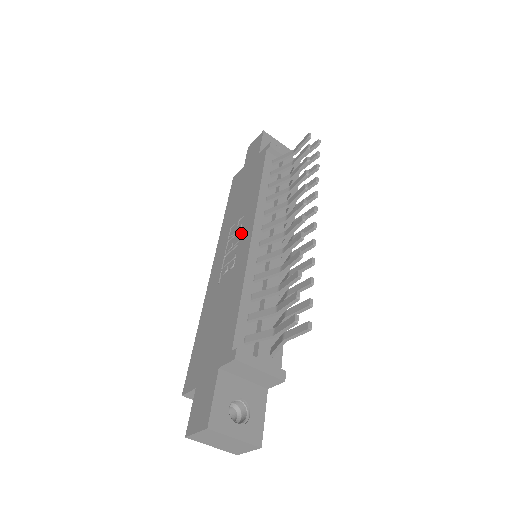
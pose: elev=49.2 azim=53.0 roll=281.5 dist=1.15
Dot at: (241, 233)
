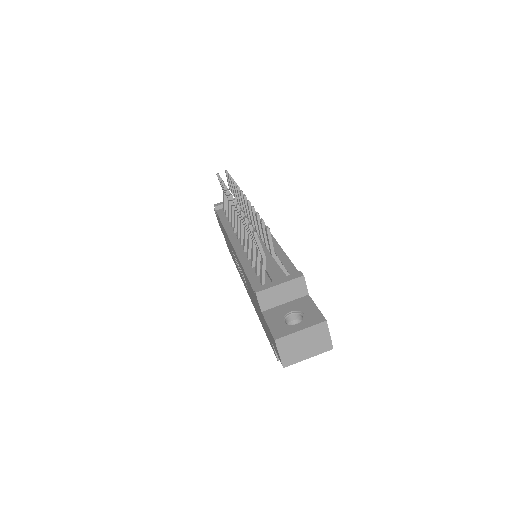
Dot at: occluded
